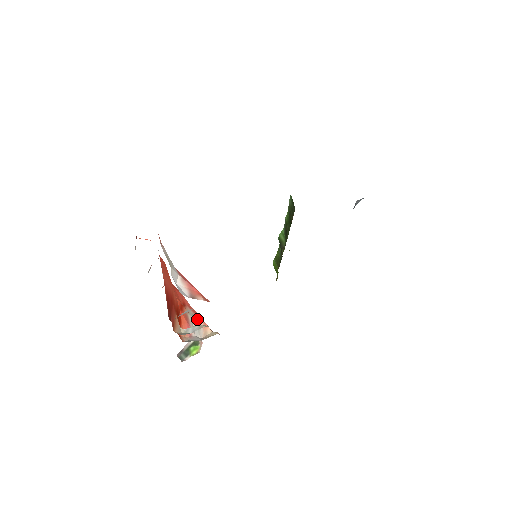
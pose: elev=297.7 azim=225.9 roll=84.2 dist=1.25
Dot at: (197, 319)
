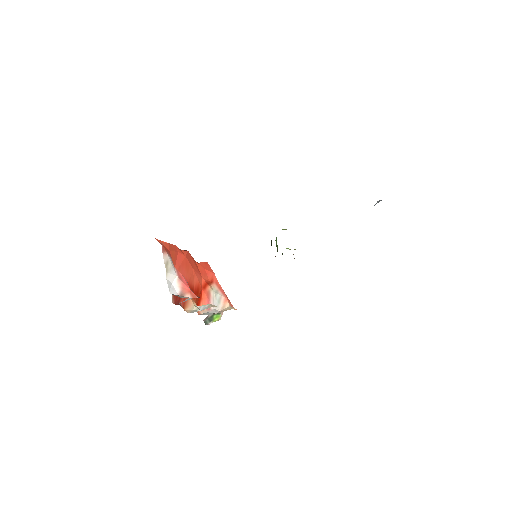
Dot at: (219, 295)
